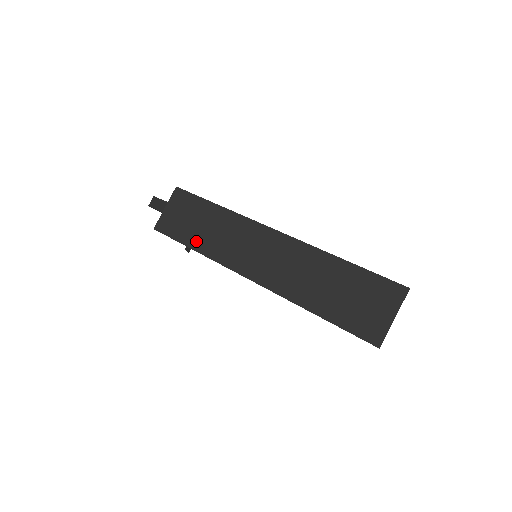
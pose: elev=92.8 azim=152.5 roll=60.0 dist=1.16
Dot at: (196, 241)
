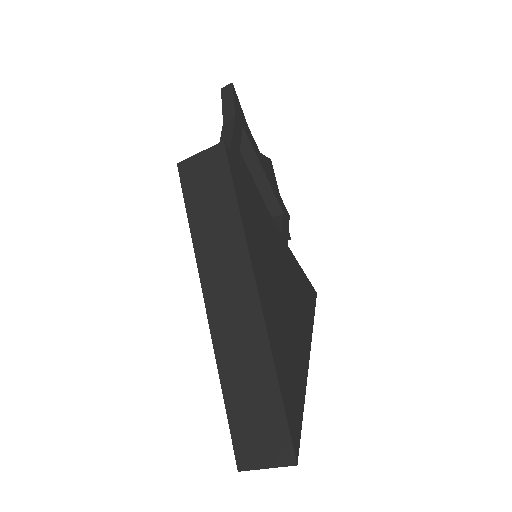
Dot at: (197, 221)
